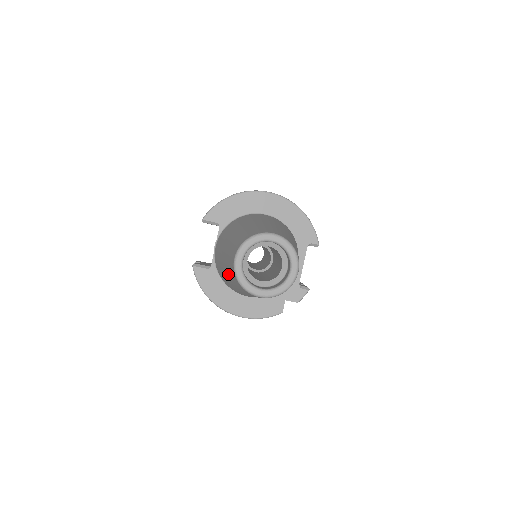
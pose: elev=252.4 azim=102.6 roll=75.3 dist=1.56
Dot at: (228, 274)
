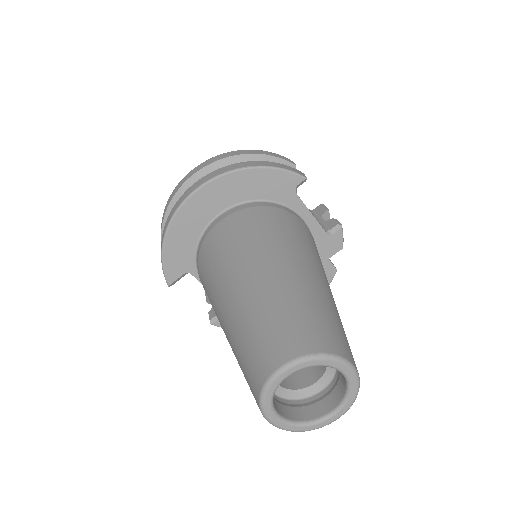
Dot at: occluded
